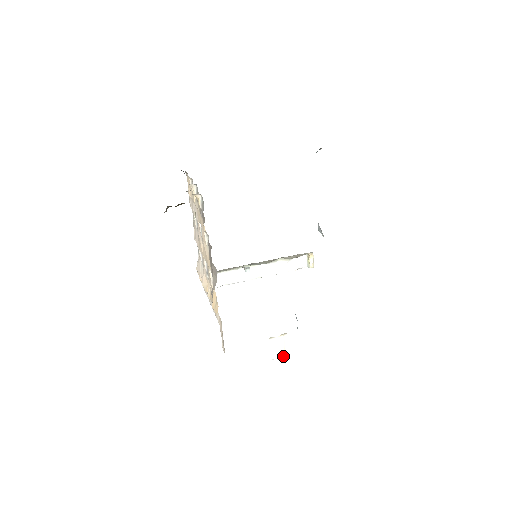
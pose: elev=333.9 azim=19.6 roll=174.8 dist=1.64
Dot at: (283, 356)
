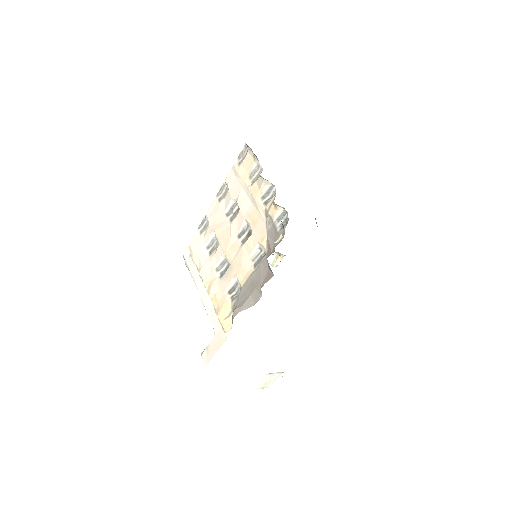
Dot at: (264, 387)
